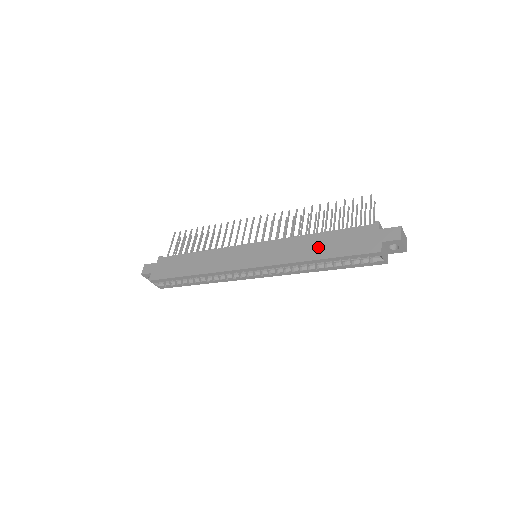
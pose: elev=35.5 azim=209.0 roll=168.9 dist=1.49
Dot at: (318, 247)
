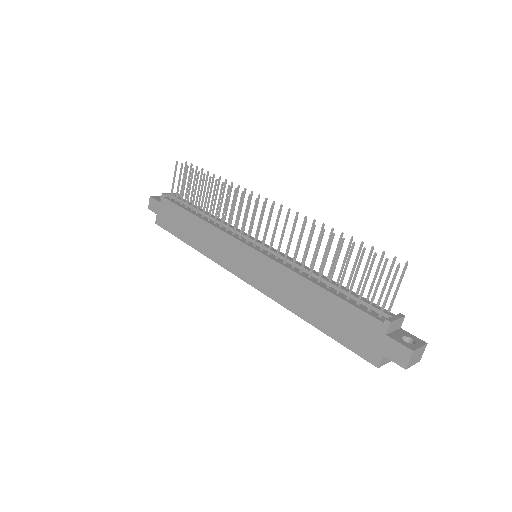
Dot at: (314, 307)
